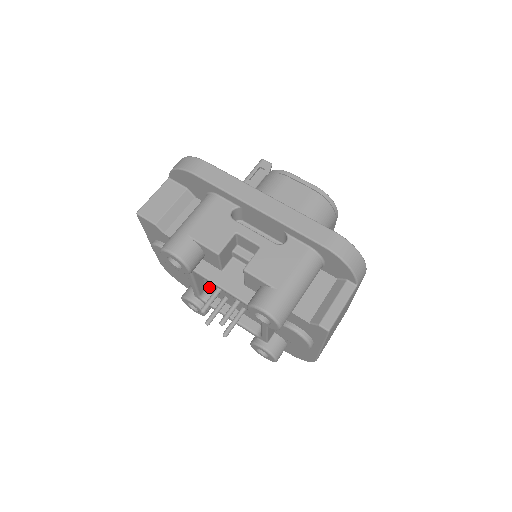
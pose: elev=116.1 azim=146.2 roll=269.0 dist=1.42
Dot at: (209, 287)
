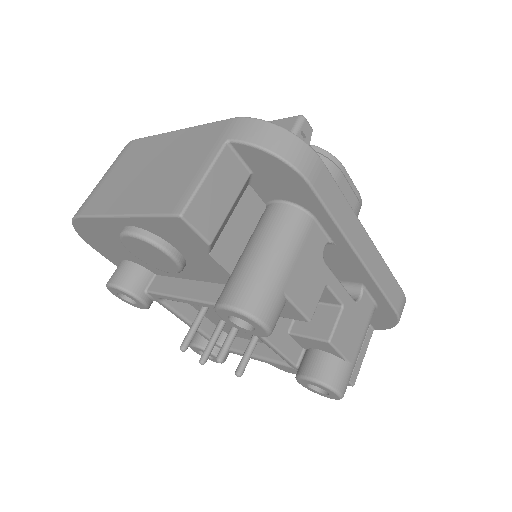
Dot at: occluded
